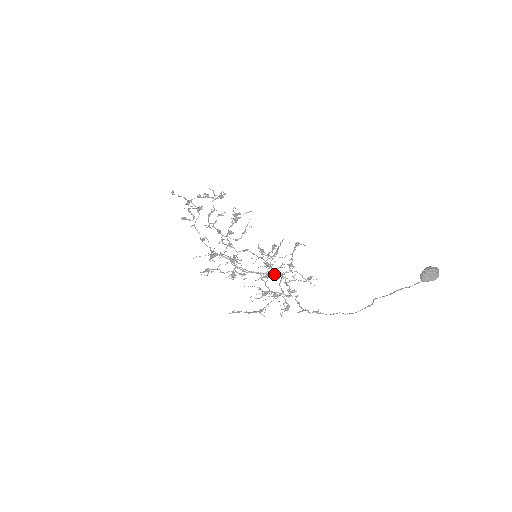
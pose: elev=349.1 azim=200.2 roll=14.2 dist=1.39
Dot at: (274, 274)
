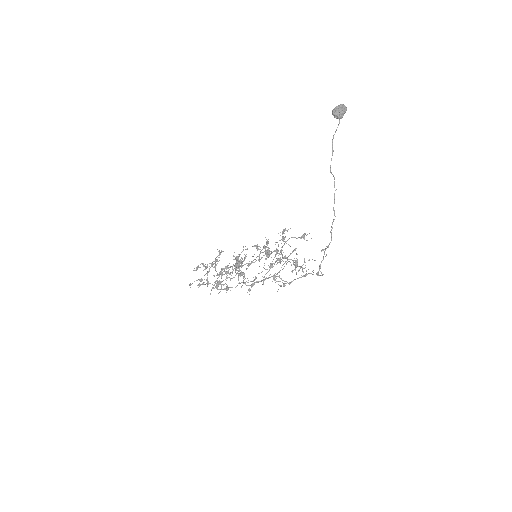
Dot at: occluded
